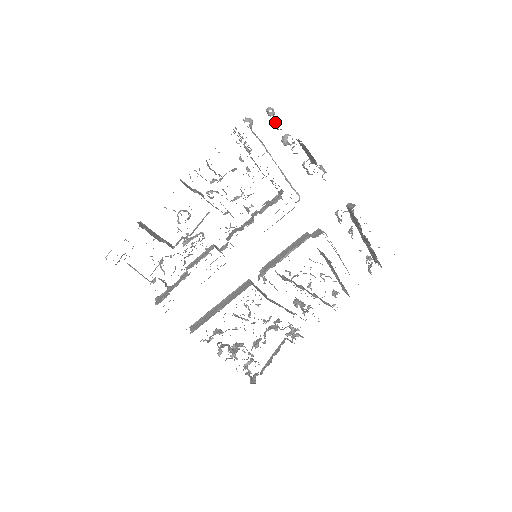
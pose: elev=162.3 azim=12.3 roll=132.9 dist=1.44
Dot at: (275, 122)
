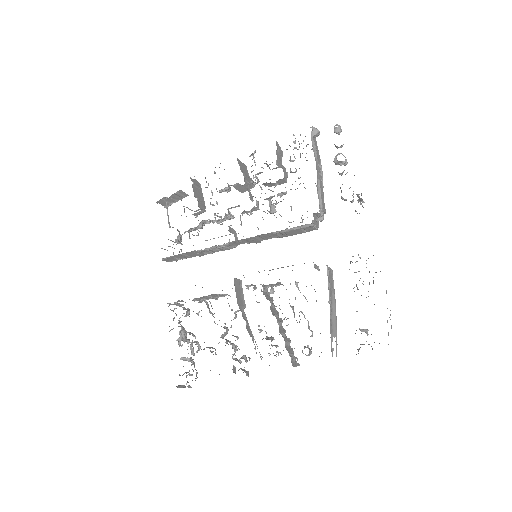
Dot at: occluded
